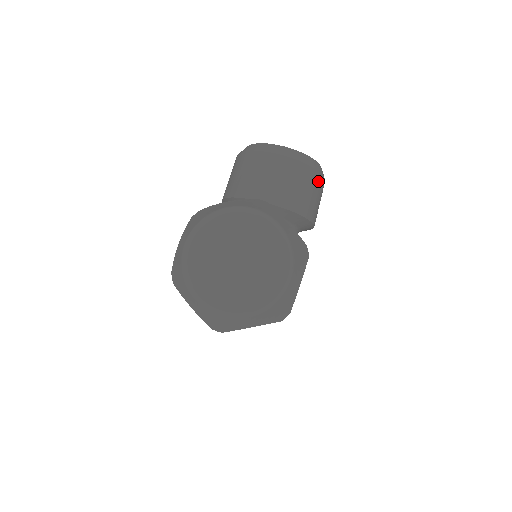
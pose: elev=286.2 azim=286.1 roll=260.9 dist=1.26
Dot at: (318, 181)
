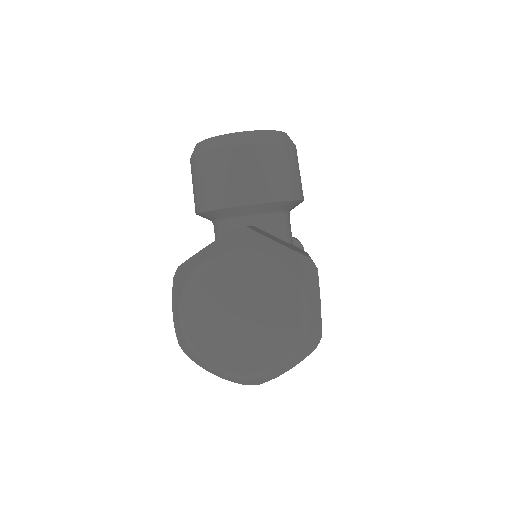
Dot at: (289, 153)
